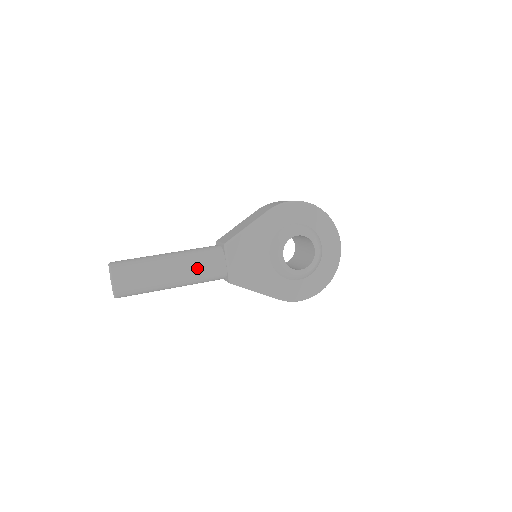
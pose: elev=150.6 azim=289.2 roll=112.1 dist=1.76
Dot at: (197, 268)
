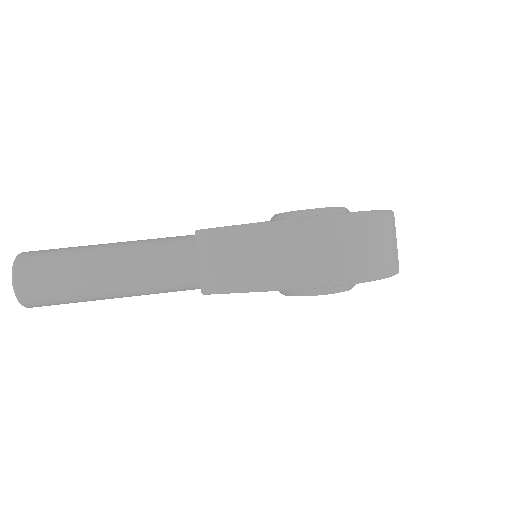
Dot at: (156, 293)
